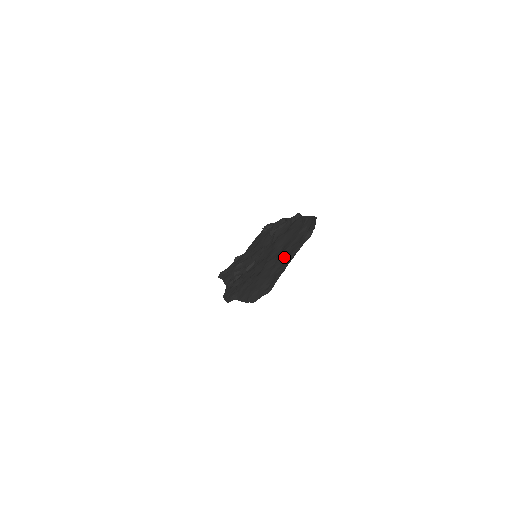
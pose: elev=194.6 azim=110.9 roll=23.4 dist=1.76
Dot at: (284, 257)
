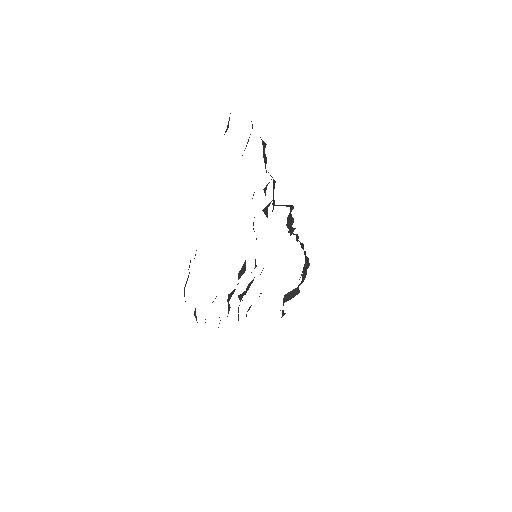
Dot at: occluded
